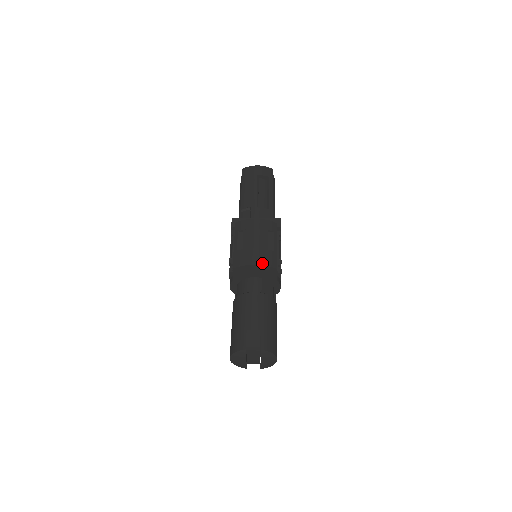
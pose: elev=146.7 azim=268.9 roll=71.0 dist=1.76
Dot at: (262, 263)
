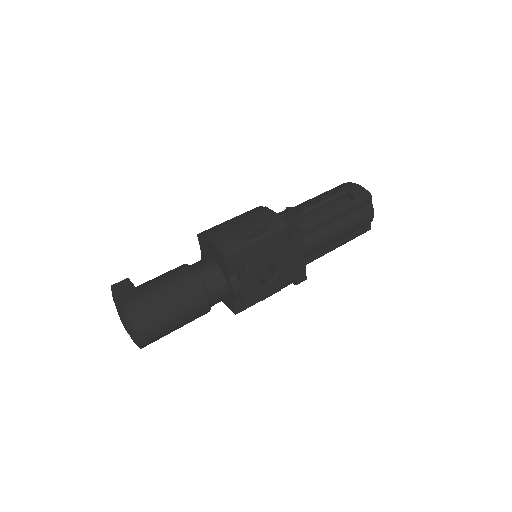
Dot at: (216, 241)
